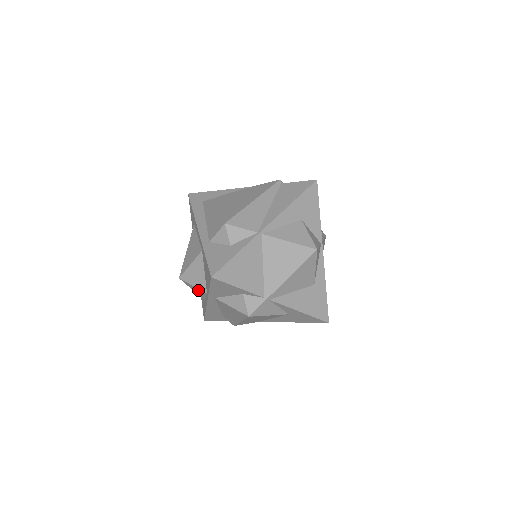
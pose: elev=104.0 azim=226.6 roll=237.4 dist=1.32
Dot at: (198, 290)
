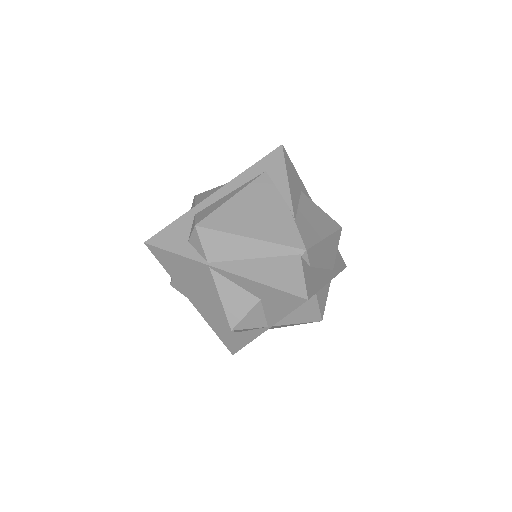
Dot at: occluded
